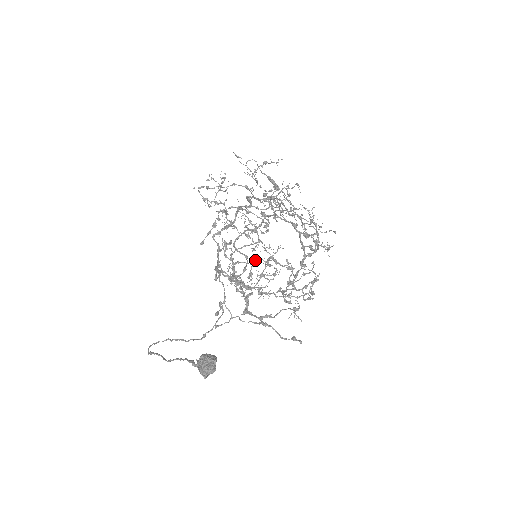
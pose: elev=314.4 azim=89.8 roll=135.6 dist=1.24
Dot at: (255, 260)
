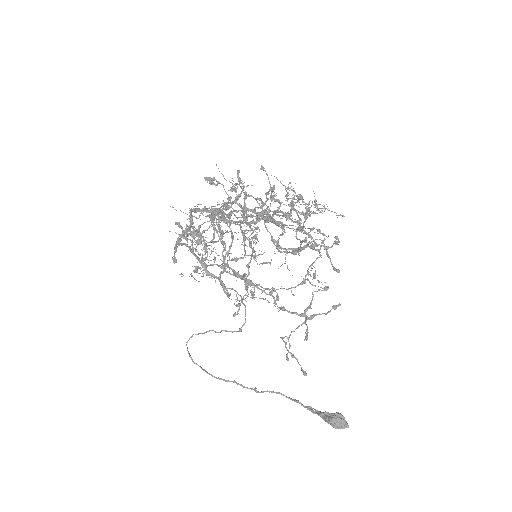
Dot at: occluded
